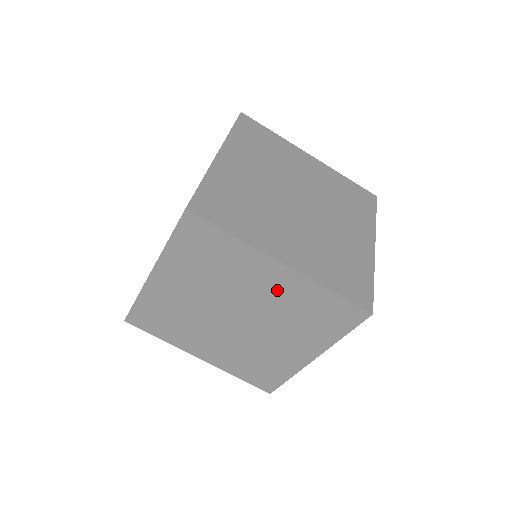
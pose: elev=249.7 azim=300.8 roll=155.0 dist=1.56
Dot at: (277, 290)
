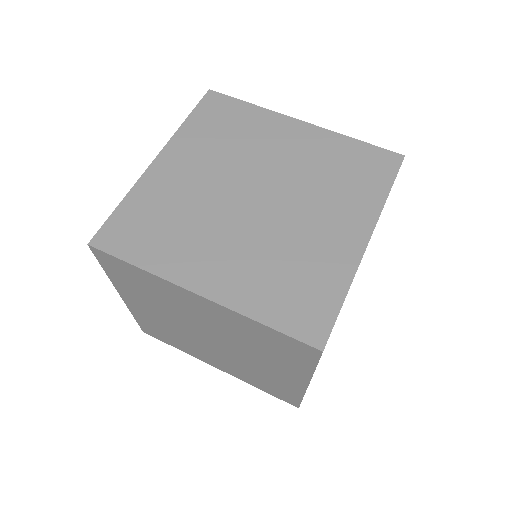
Dot at: (301, 149)
